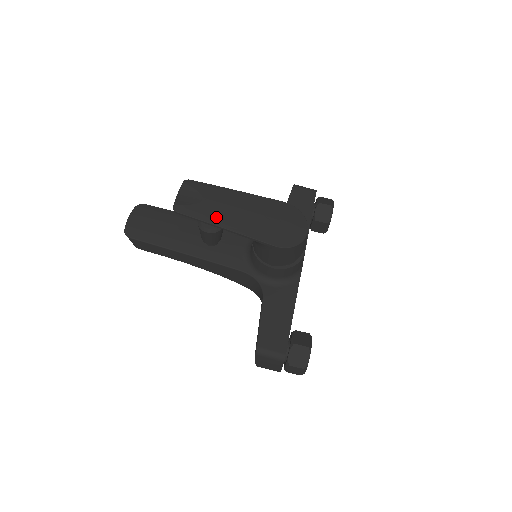
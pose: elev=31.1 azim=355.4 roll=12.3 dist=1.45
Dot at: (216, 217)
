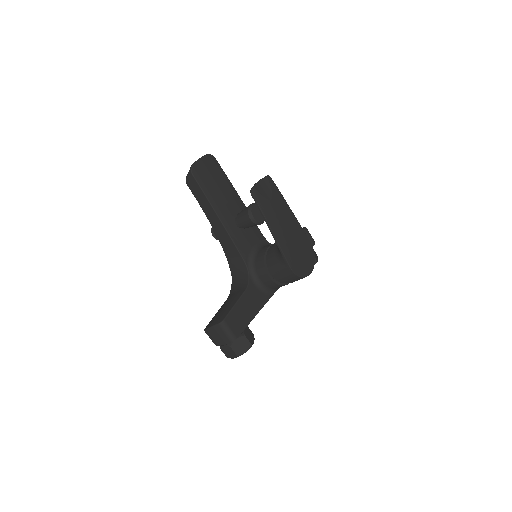
Dot at: (272, 218)
